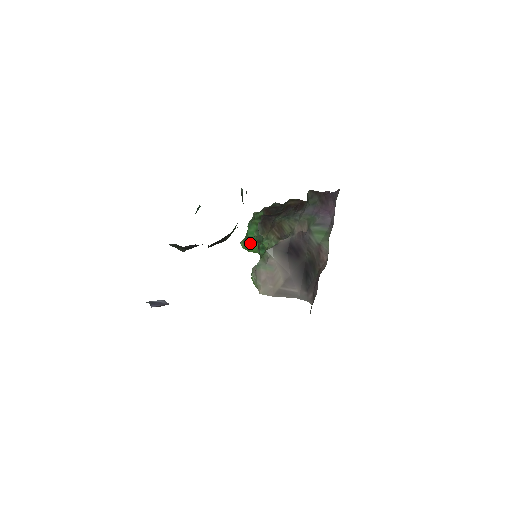
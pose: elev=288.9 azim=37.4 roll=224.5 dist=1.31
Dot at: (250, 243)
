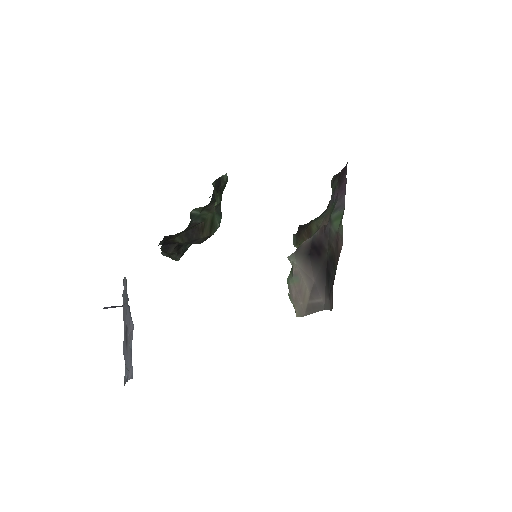
Dot at: occluded
